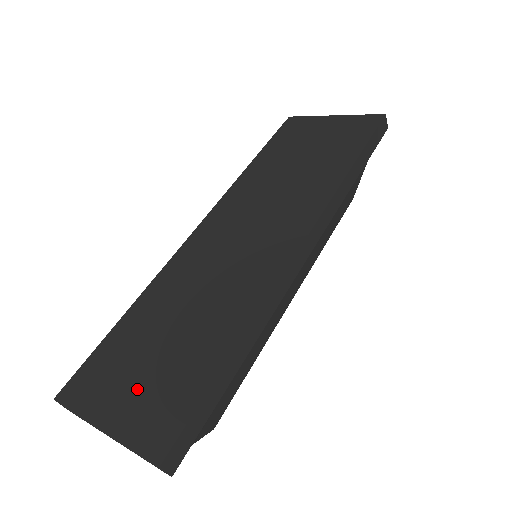
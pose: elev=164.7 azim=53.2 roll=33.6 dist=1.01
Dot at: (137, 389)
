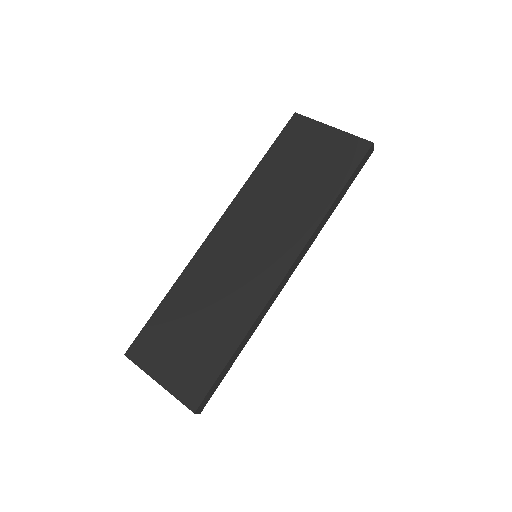
Dot at: (178, 361)
